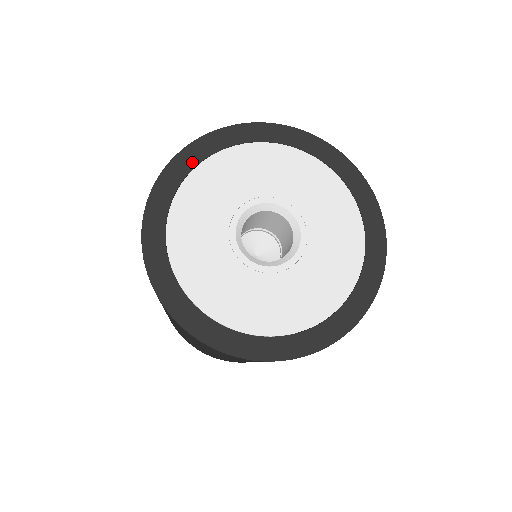
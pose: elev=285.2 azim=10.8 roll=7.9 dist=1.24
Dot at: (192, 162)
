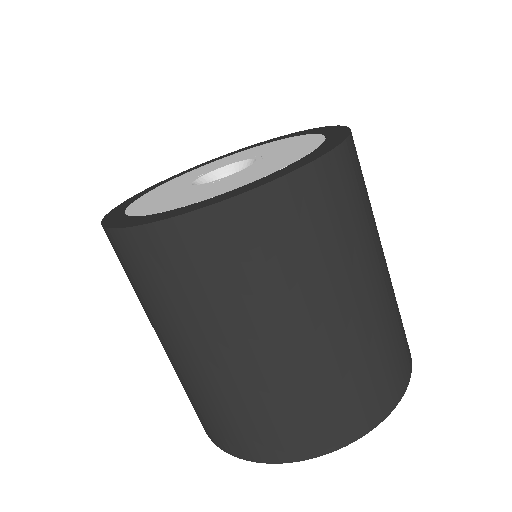
Dot at: (185, 173)
